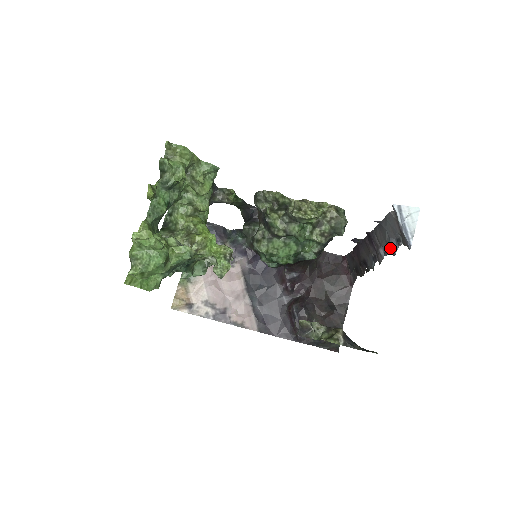
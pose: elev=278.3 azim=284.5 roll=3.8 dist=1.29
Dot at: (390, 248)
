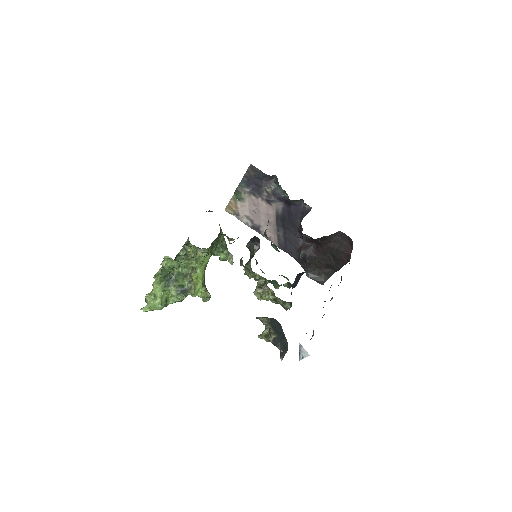
Dot at: occluded
